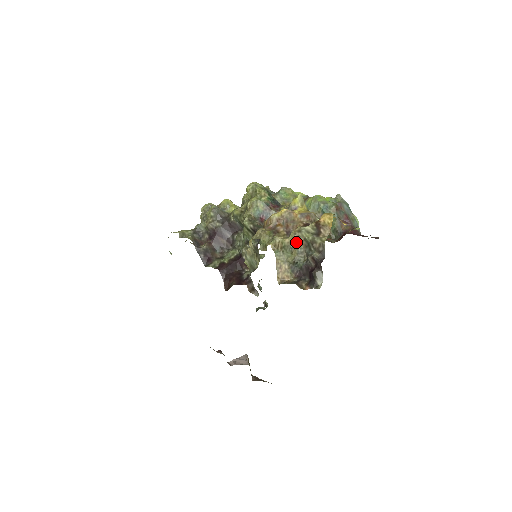
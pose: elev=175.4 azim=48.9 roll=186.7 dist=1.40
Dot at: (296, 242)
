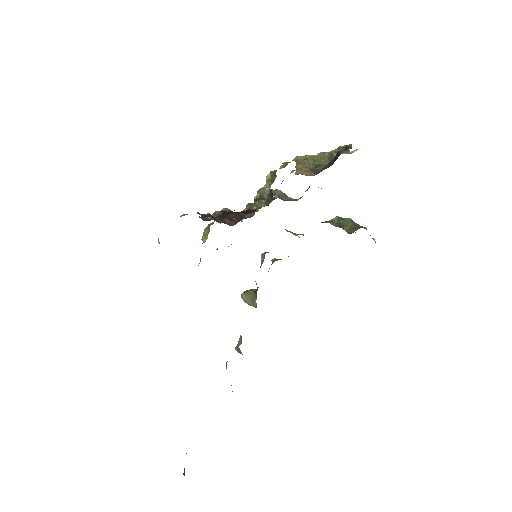
Dot at: (320, 157)
